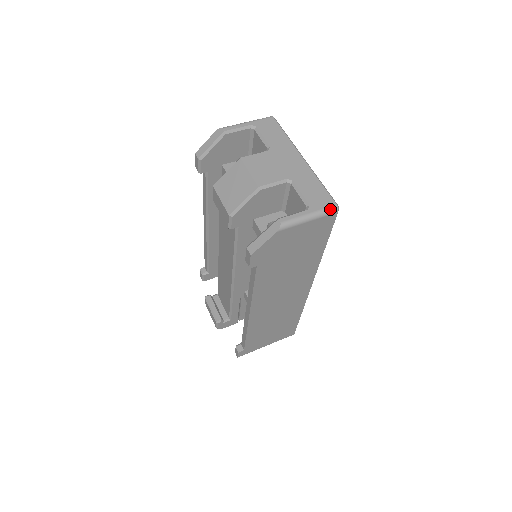
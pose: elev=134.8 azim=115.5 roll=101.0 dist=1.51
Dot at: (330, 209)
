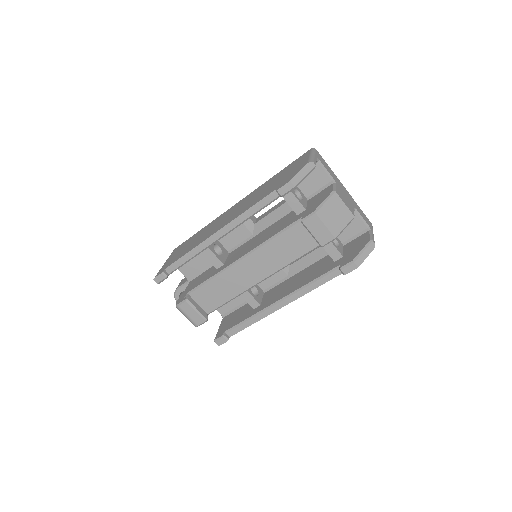
Dot at: occluded
